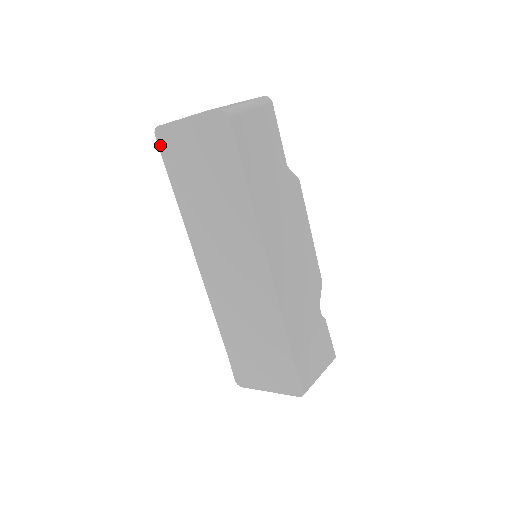
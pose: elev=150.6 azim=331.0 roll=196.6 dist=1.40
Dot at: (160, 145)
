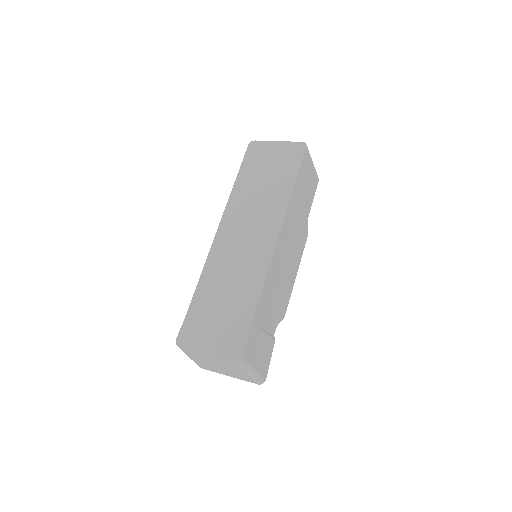
Dot at: (248, 150)
